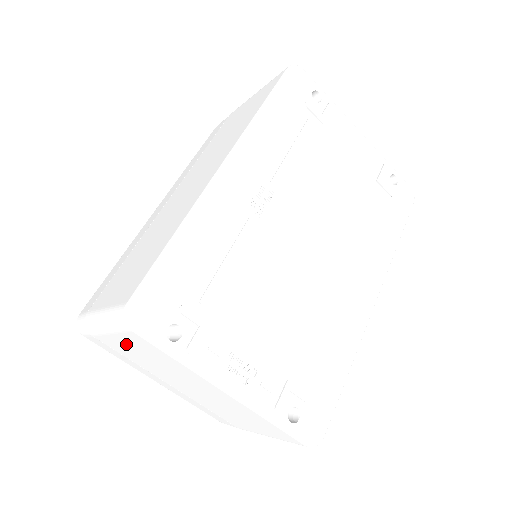
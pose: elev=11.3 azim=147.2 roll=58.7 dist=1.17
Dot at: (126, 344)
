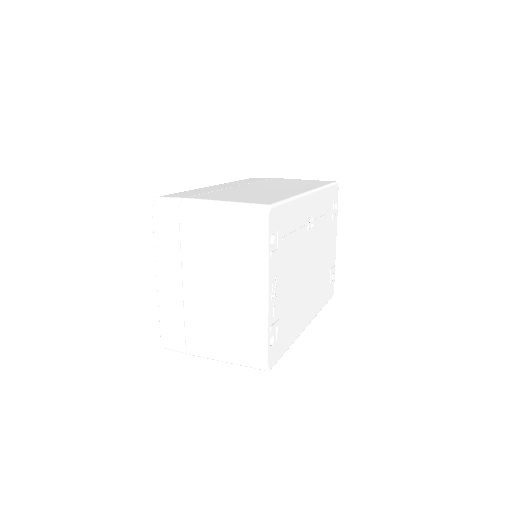
Dot at: (221, 229)
